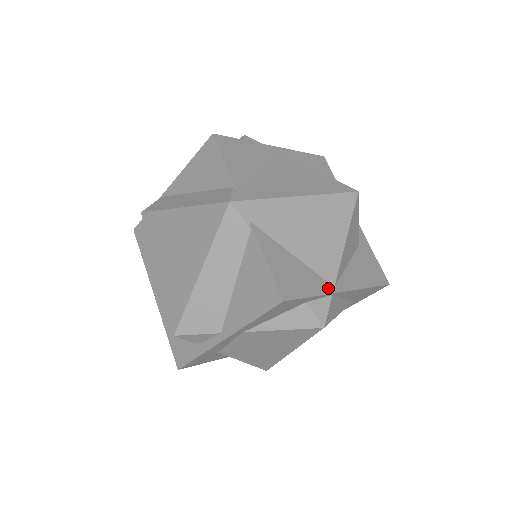
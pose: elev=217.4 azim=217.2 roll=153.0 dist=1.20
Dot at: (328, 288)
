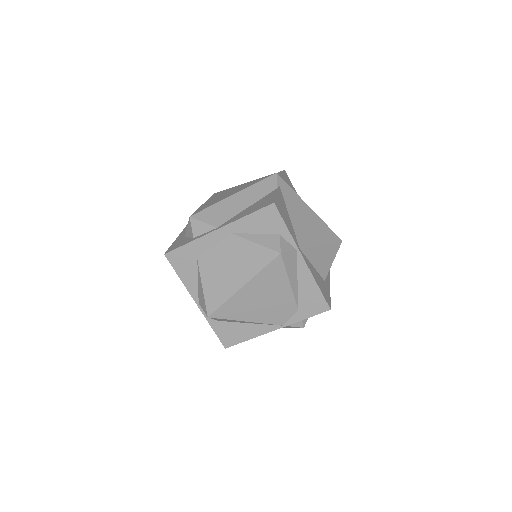
Dot at: (297, 243)
